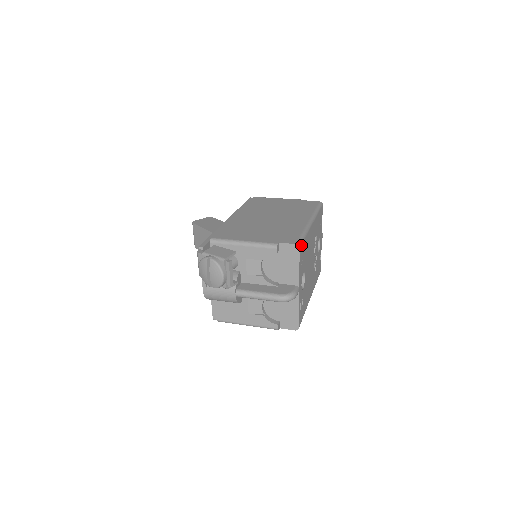
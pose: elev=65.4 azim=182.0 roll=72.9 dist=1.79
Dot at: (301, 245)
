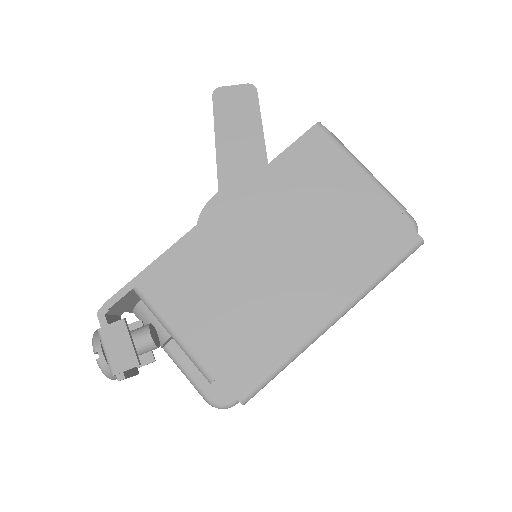
Dot at: (256, 393)
